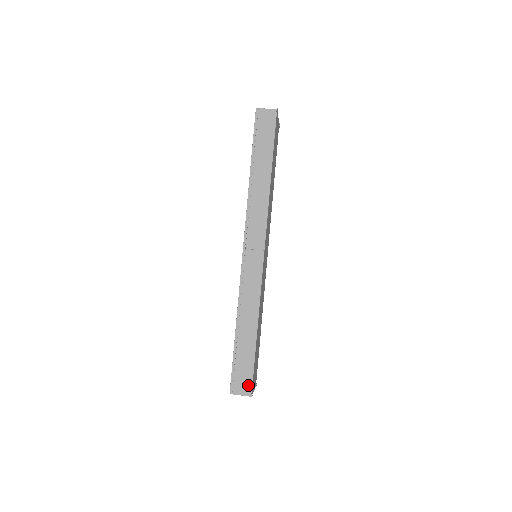
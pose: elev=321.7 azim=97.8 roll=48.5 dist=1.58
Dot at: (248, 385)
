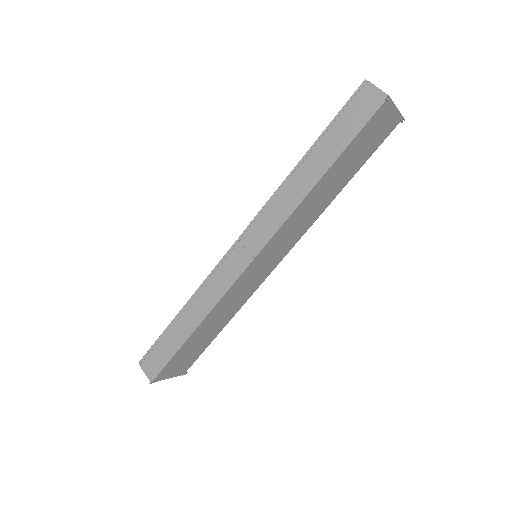
Dot at: (155, 371)
